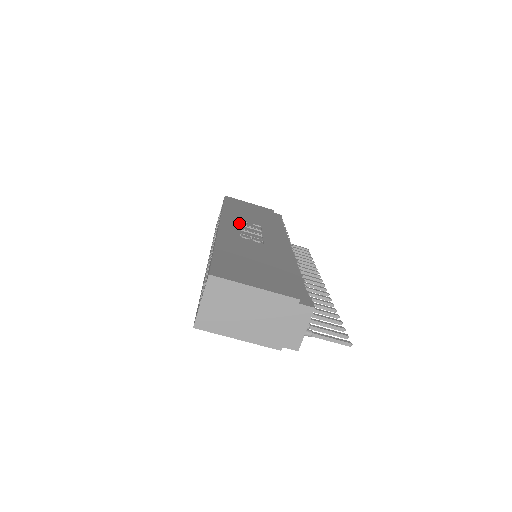
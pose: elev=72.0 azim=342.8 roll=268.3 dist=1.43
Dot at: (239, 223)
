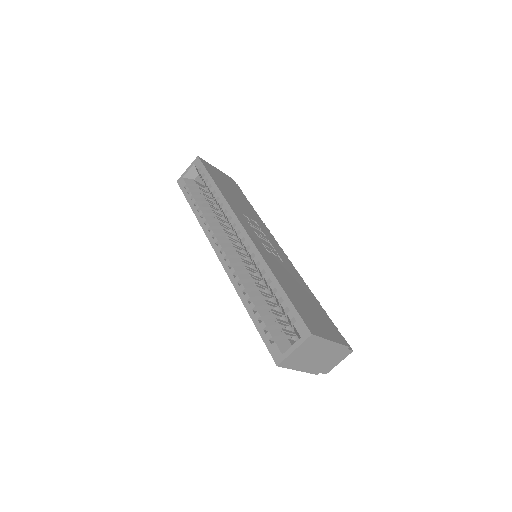
Dot at: (248, 222)
